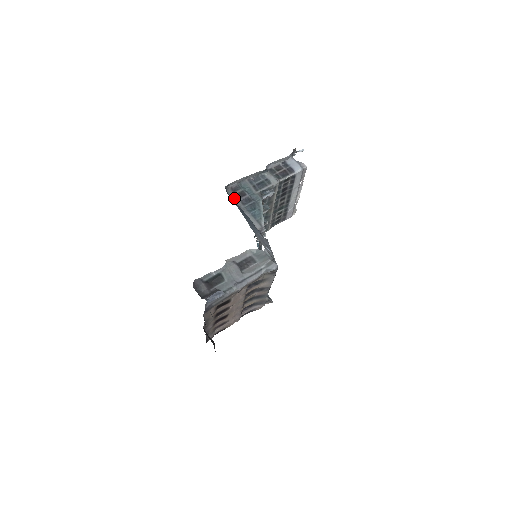
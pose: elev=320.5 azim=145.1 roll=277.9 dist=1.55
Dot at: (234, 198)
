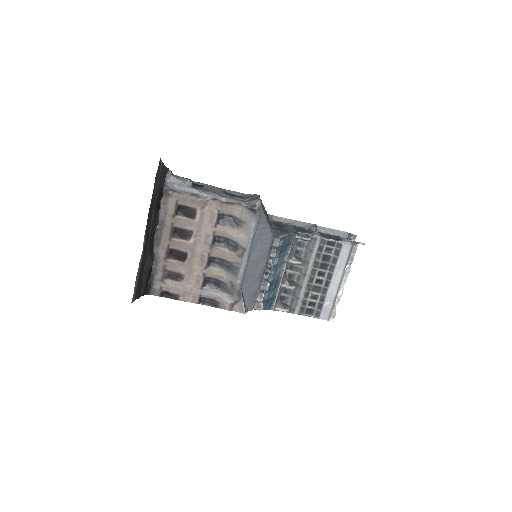
Dot at: (270, 223)
